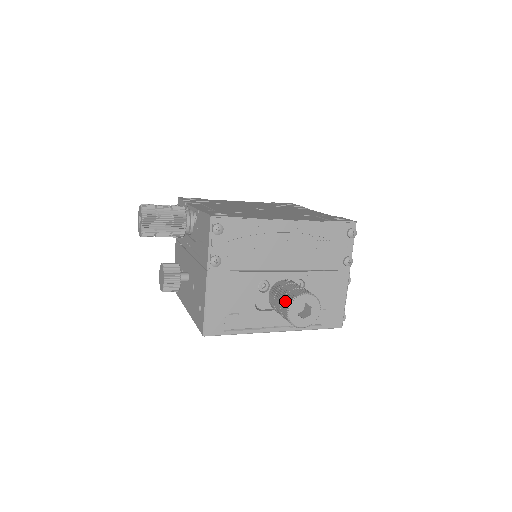
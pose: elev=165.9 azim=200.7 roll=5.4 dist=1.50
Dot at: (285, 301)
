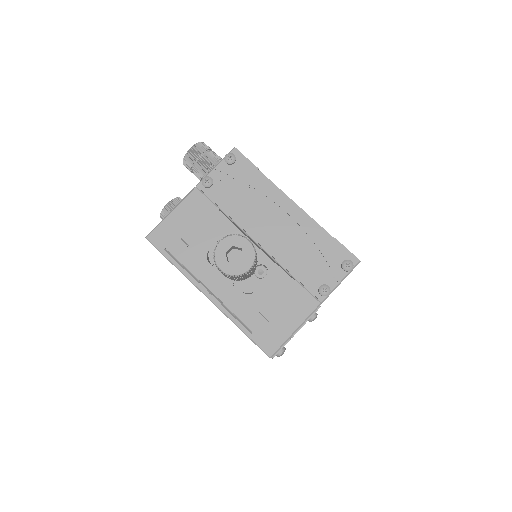
Dot at: occluded
